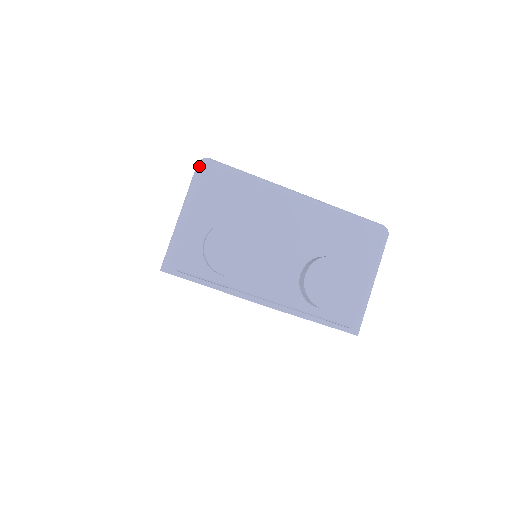
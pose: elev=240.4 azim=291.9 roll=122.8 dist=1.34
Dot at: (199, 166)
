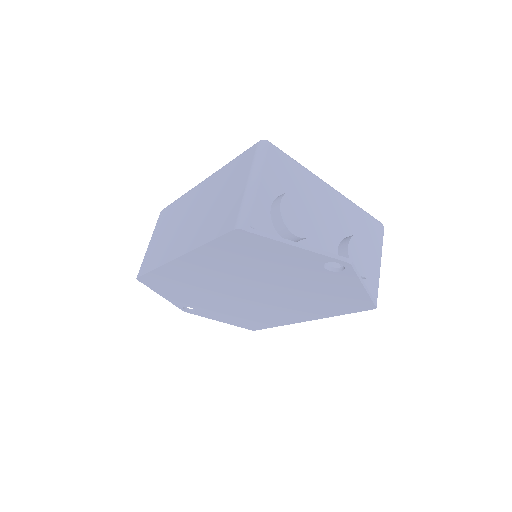
Dot at: (262, 144)
